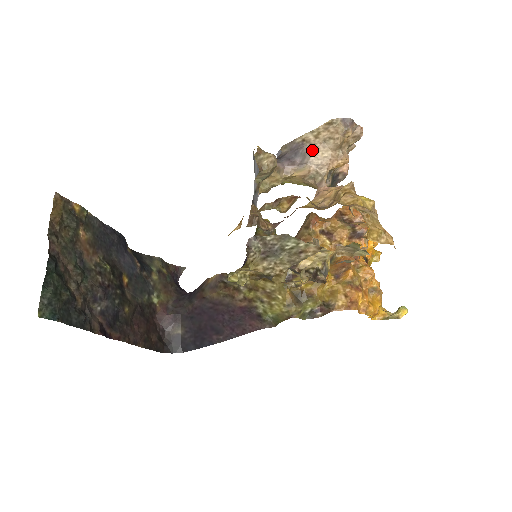
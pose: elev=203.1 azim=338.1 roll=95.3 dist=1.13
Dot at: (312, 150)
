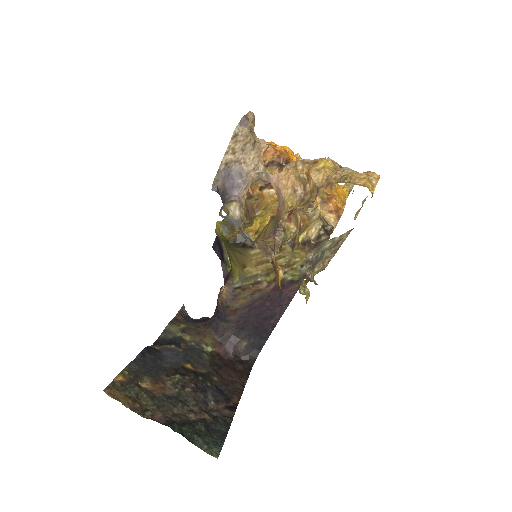
Dot at: (240, 164)
